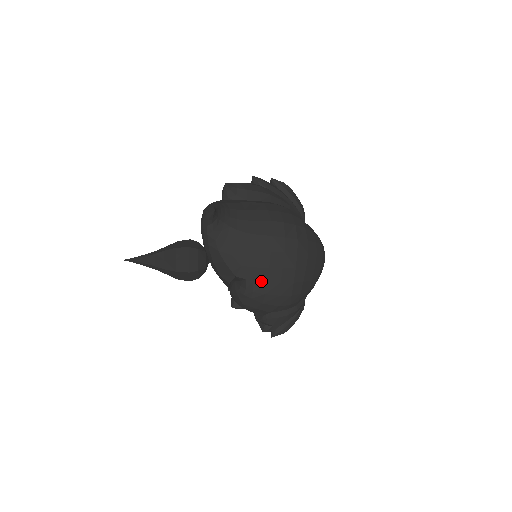
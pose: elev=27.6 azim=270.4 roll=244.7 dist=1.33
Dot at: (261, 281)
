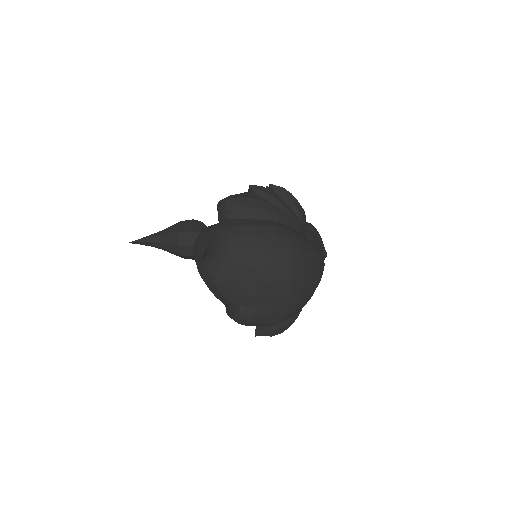
Dot at: (256, 306)
